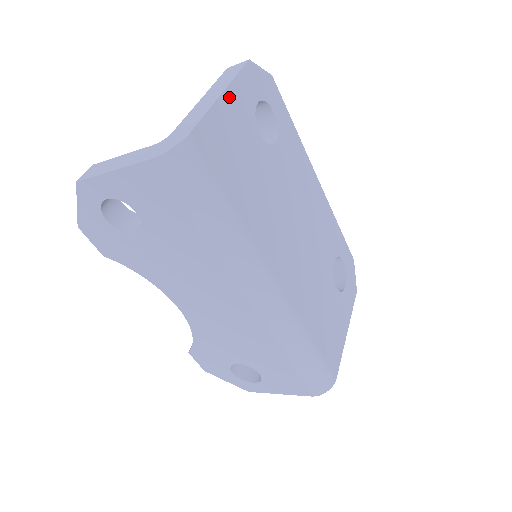
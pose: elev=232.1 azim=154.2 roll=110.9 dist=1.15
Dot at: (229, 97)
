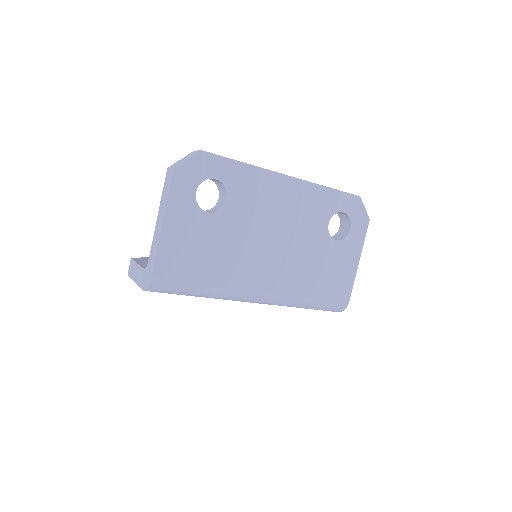
Dot at: (169, 219)
